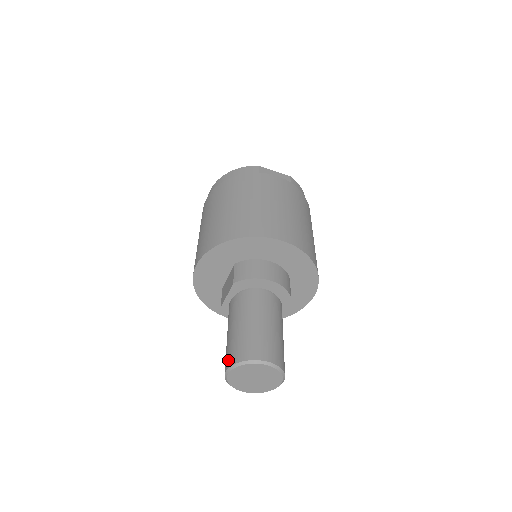
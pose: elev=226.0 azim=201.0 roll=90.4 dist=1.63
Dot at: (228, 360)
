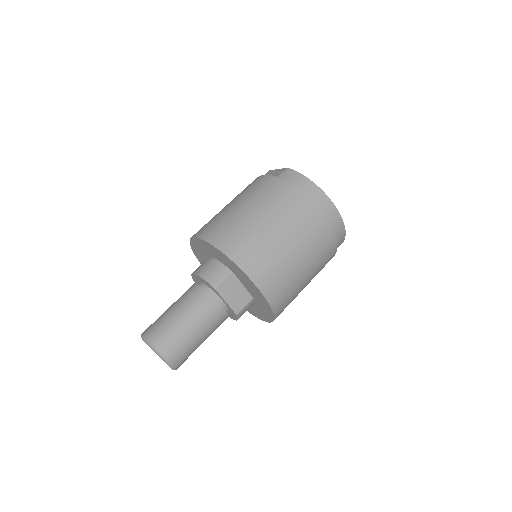
Dot at: occluded
